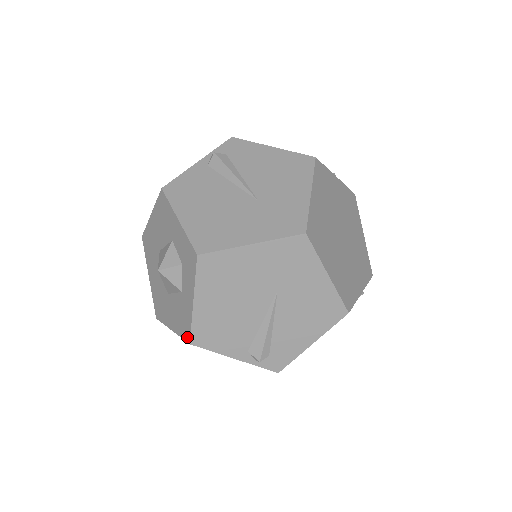
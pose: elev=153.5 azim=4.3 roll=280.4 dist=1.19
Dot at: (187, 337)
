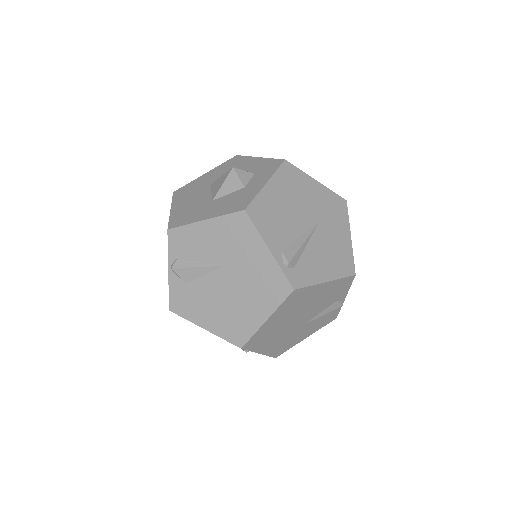
Dot at: (242, 207)
